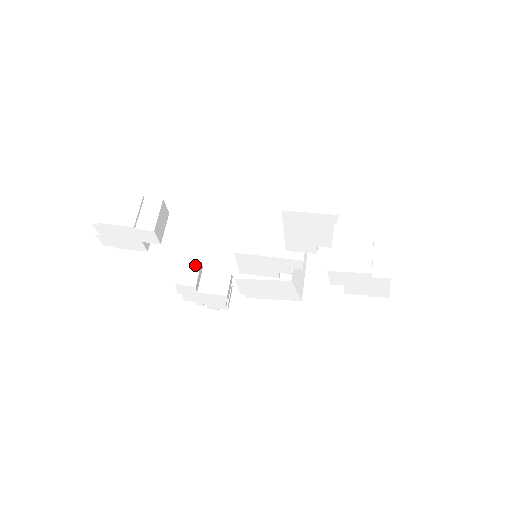
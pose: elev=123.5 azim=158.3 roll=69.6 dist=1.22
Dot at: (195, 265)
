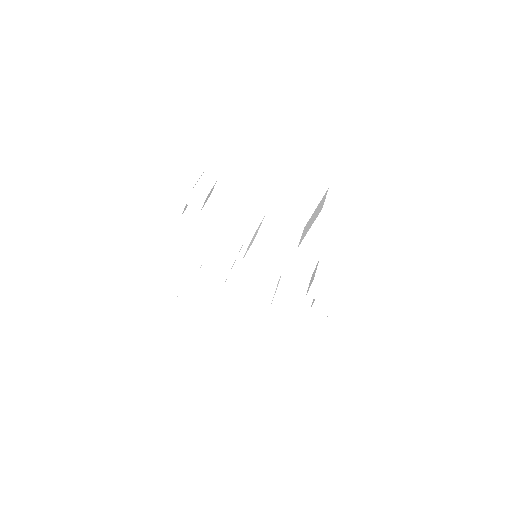
Dot at: (192, 252)
